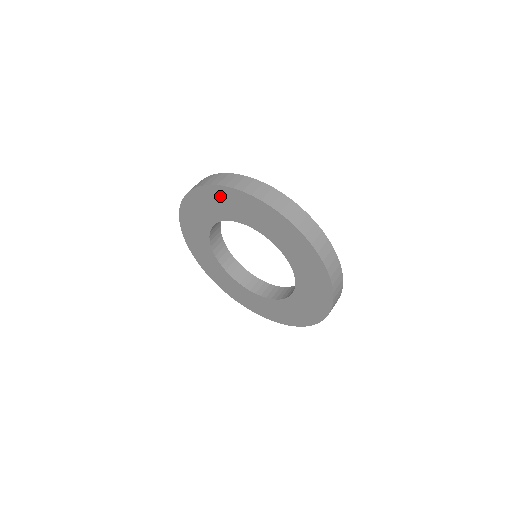
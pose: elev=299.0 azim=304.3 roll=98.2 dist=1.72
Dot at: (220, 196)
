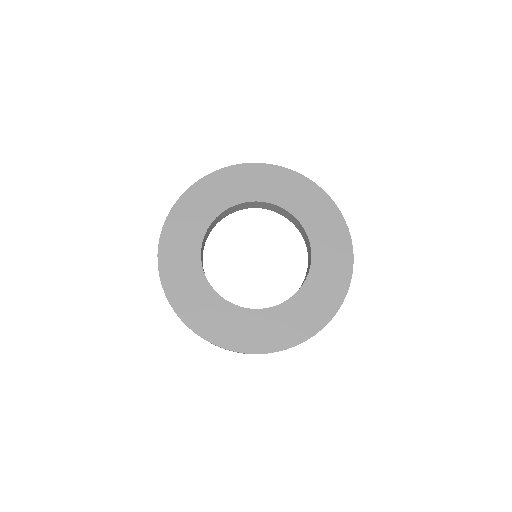
Dot at: (210, 186)
